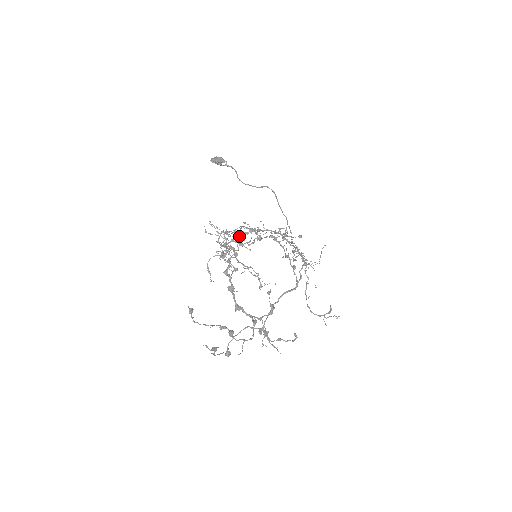
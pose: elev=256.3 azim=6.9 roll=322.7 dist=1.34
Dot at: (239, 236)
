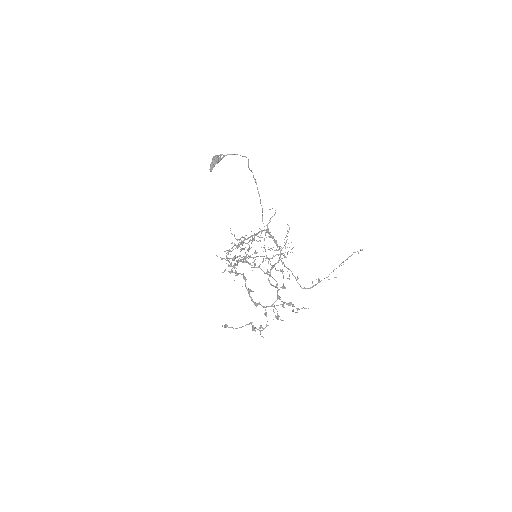
Dot at: occluded
